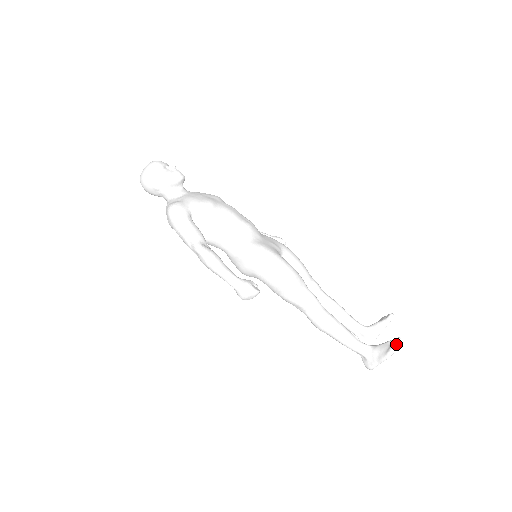
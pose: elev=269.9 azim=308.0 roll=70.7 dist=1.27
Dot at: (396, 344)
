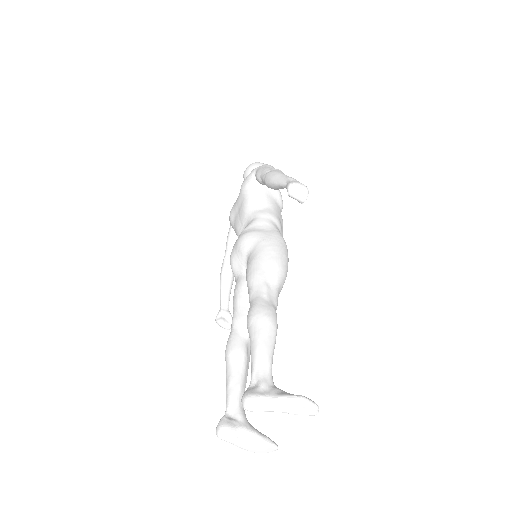
Dot at: occluded
